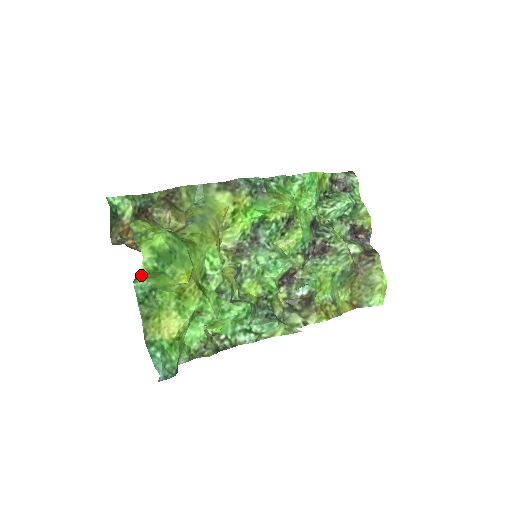
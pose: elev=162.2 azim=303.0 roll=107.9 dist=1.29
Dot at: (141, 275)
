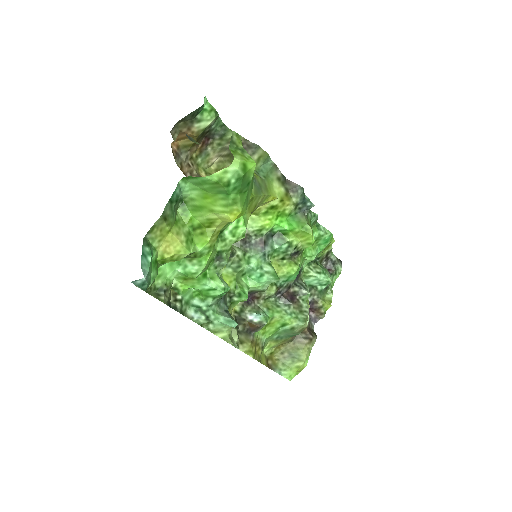
Dot at: (206, 178)
